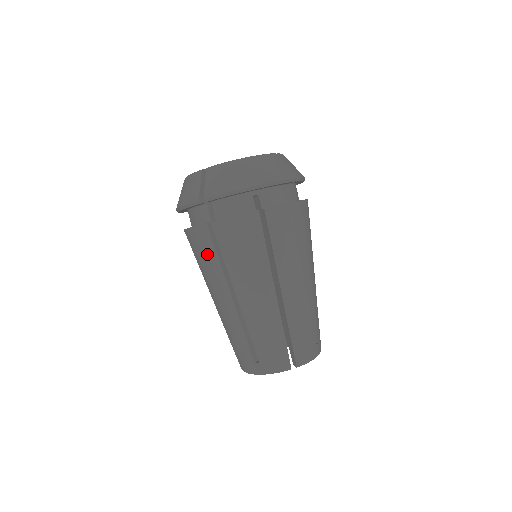
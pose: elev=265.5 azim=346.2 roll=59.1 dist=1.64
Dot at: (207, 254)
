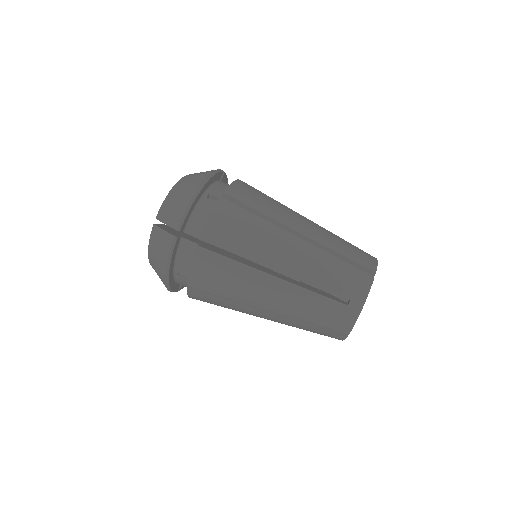
Dot at: (222, 270)
